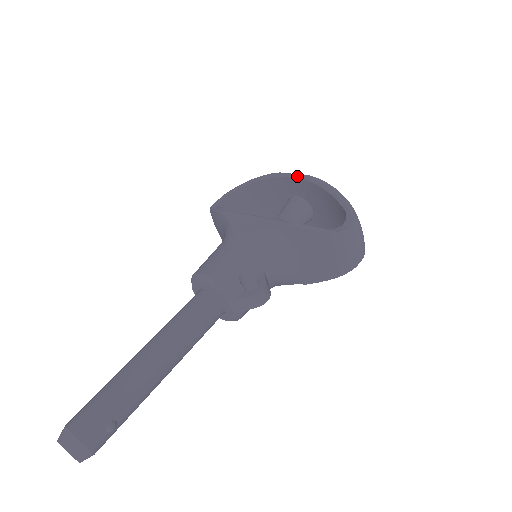
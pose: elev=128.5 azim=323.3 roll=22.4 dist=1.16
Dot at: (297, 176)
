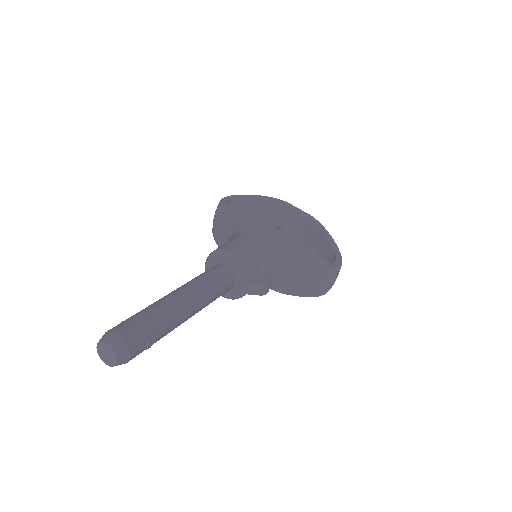
Dot at: (302, 211)
